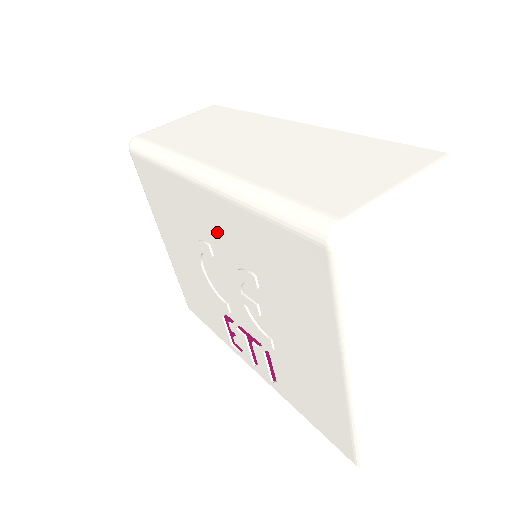
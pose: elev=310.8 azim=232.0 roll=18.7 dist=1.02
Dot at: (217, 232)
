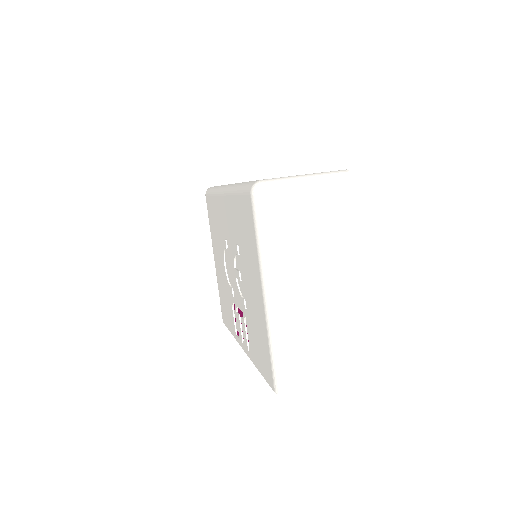
Dot at: (228, 225)
